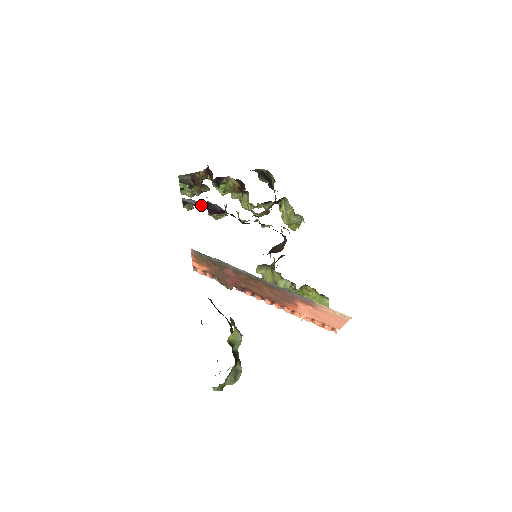
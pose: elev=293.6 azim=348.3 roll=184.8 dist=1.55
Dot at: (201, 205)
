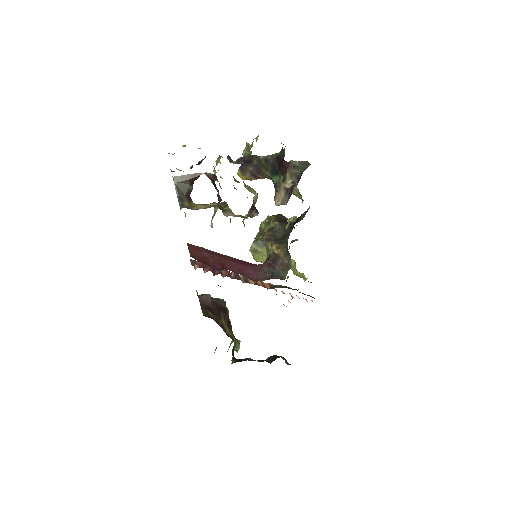
Dot at: occluded
